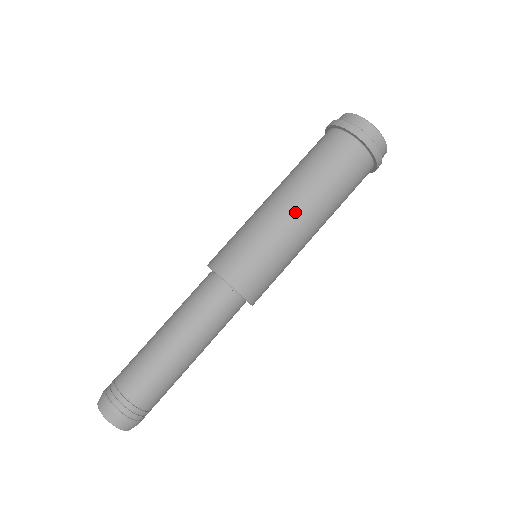
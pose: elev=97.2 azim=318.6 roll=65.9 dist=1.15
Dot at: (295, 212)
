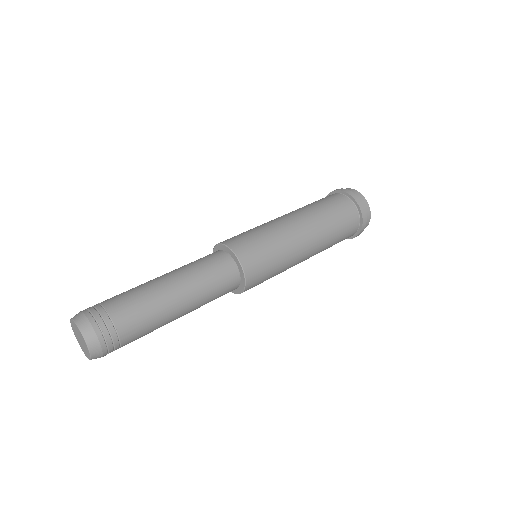
Dot at: occluded
